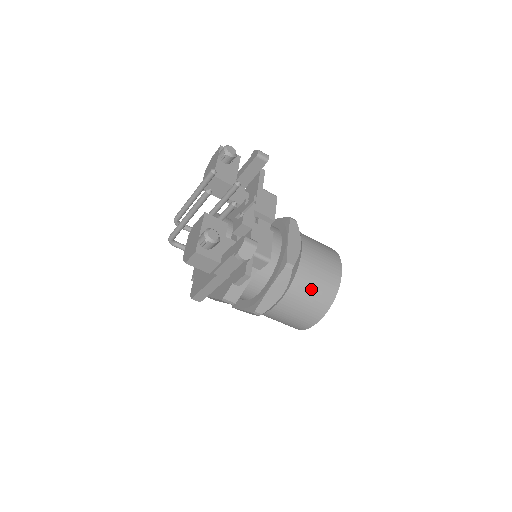
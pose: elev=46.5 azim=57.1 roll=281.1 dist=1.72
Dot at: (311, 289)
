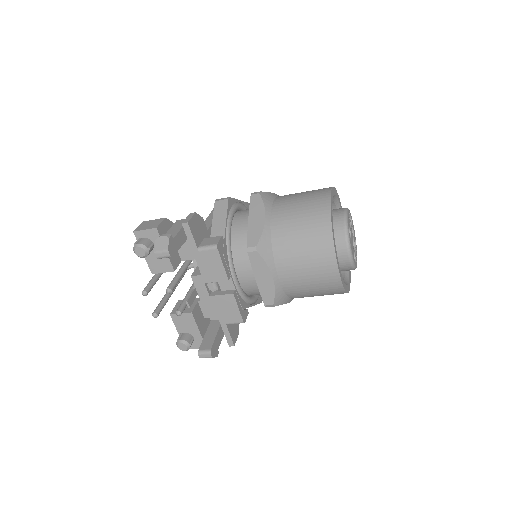
Dot at: (312, 295)
